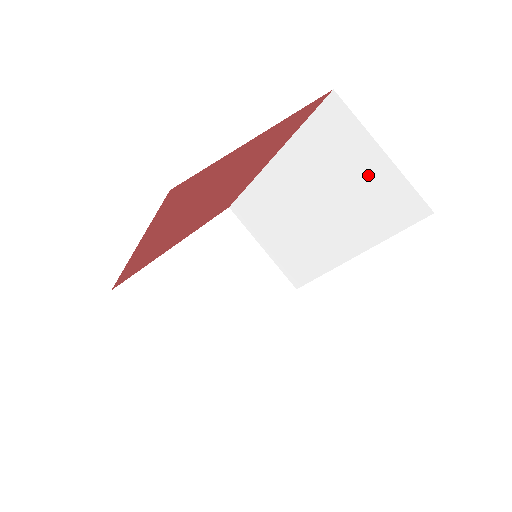
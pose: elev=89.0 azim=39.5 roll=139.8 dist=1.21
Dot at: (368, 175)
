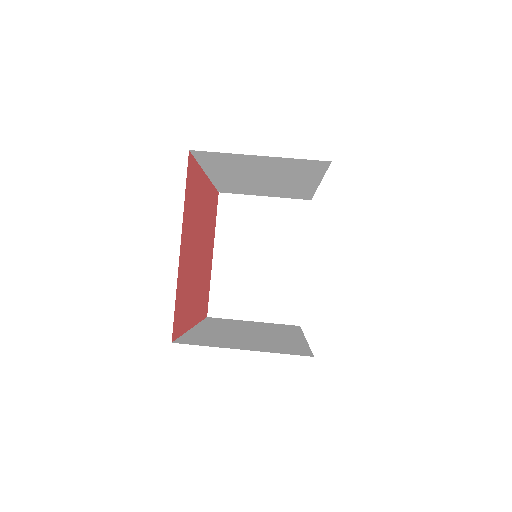
Dot at: (268, 164)
